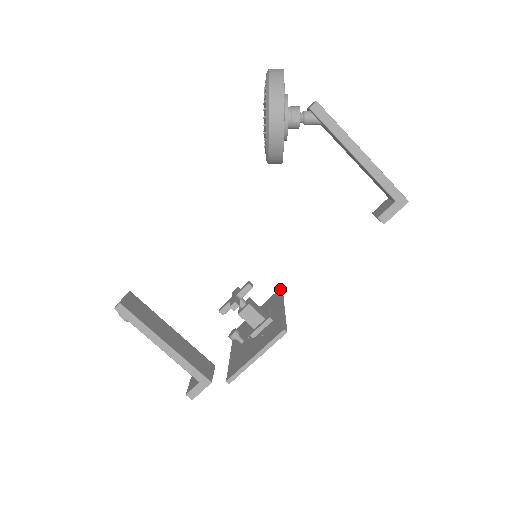
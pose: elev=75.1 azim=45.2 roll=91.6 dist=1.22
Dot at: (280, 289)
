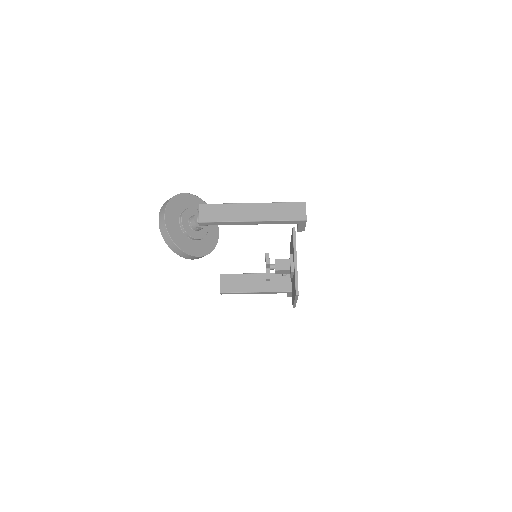
Dot at: (292, 229)
